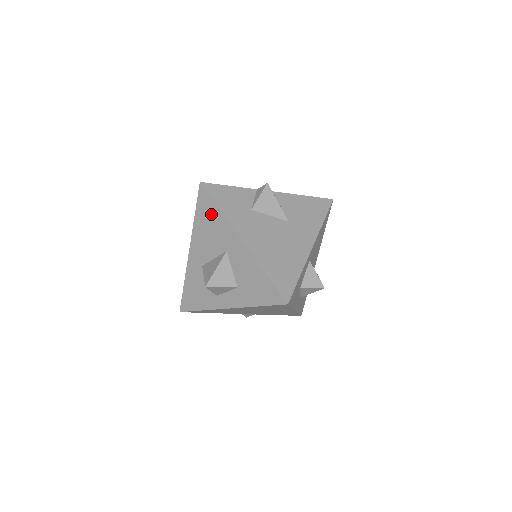
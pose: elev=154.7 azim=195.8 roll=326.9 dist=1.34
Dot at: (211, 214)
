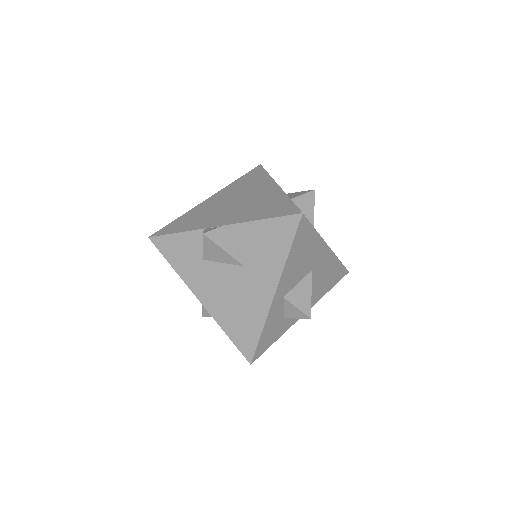
Dot at: occluded
